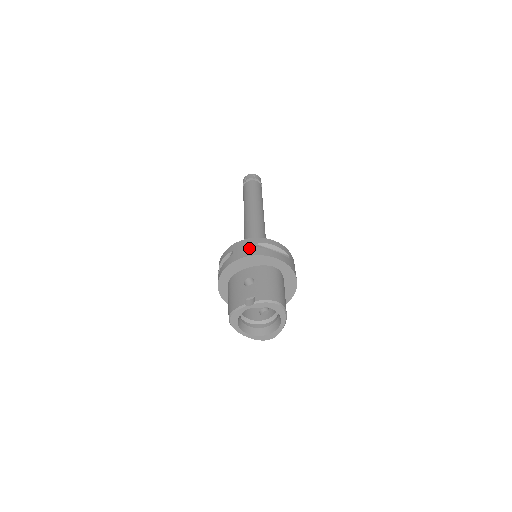
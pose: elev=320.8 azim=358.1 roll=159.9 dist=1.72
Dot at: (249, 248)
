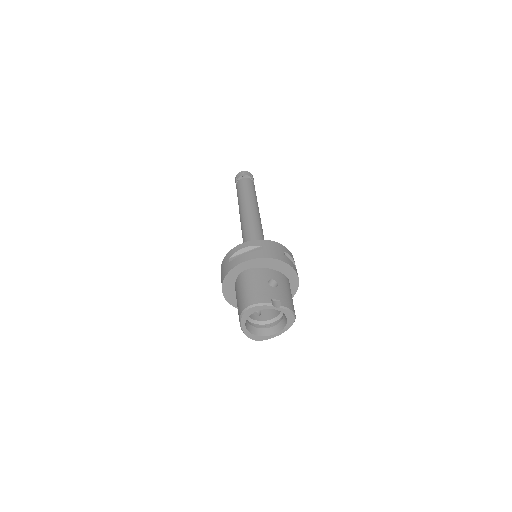
Dot at: (280, 253)
